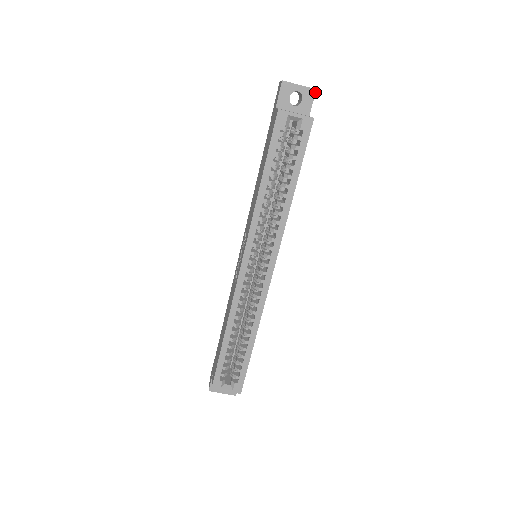
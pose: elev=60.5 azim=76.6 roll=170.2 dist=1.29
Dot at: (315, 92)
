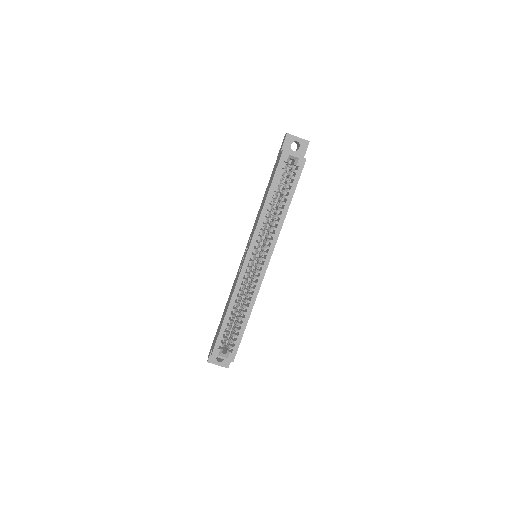
Dot at: occluded
